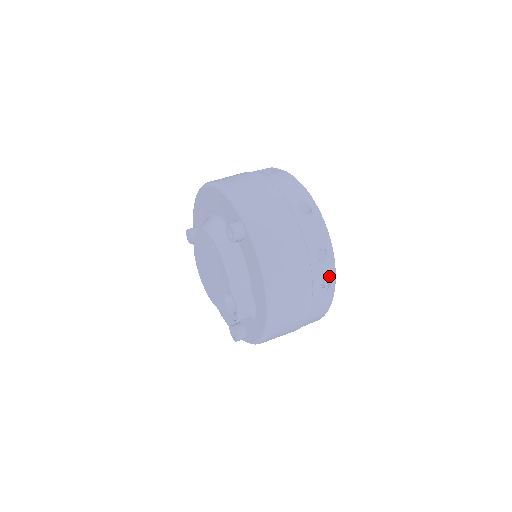
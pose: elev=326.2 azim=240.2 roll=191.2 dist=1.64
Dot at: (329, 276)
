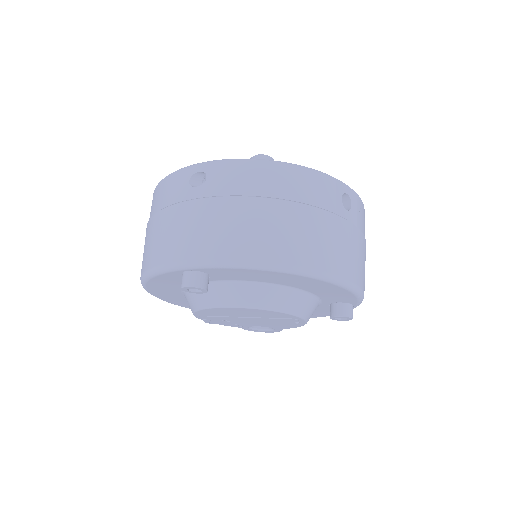
Dot at: occluded
